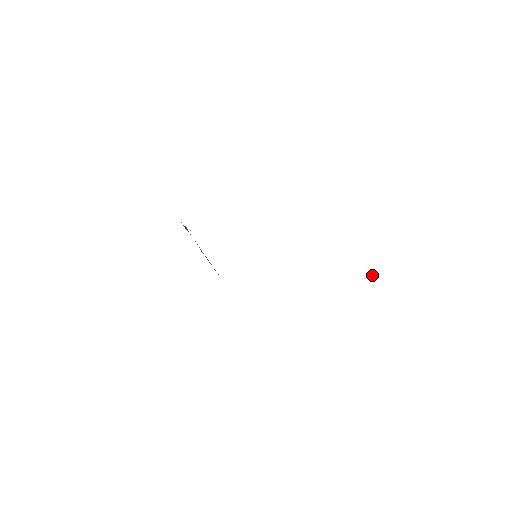
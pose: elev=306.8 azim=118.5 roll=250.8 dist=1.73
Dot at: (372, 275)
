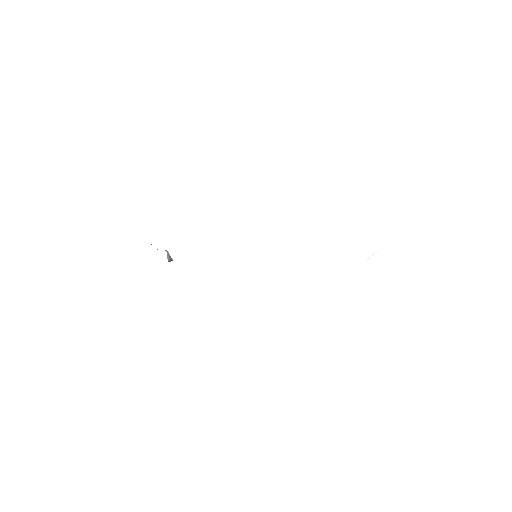
Dot at: occluded
